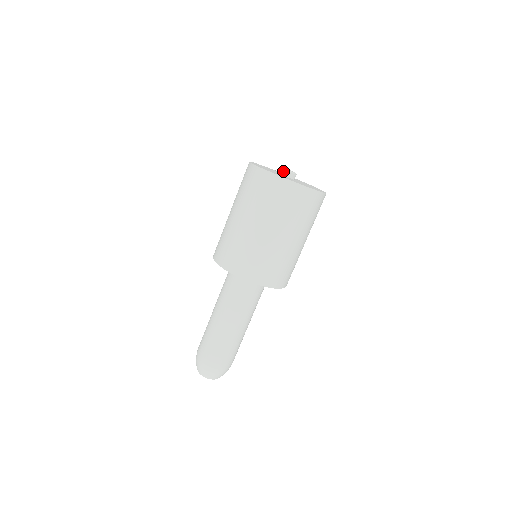
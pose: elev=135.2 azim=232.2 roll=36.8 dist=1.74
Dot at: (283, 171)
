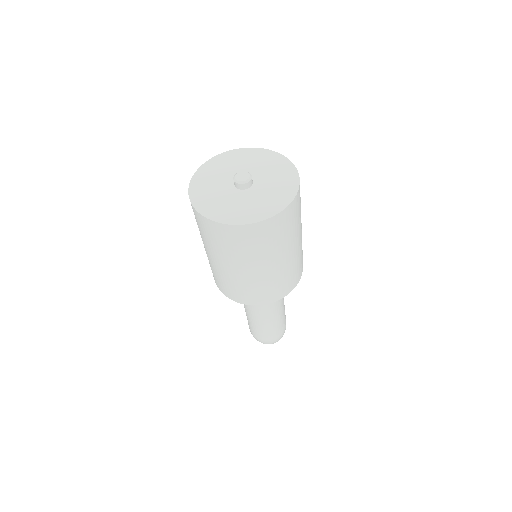
Dot at: (238, 186)
